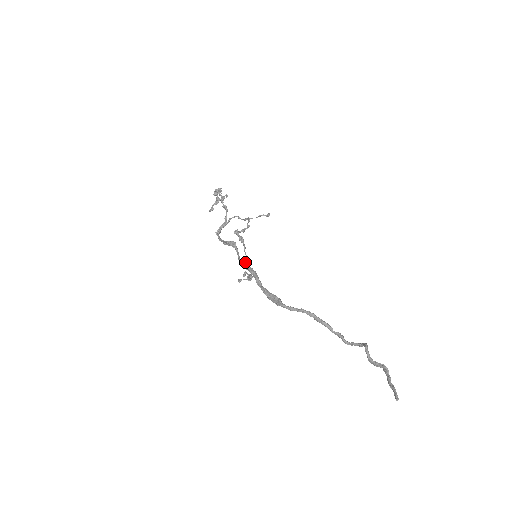
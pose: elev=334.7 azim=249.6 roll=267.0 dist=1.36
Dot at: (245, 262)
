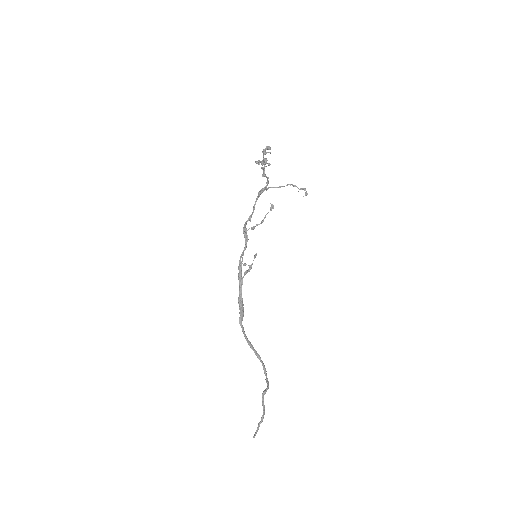
Dot at: (241, 263)
